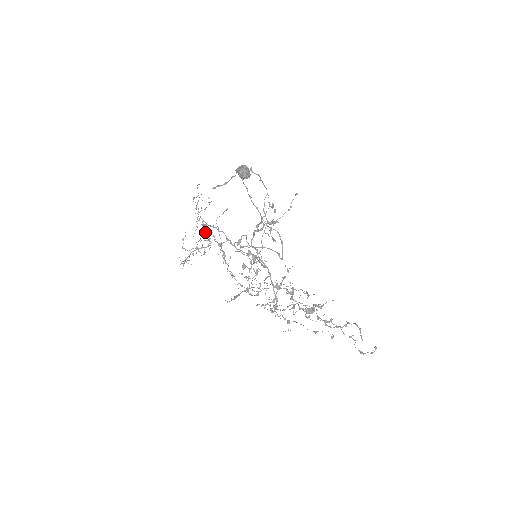
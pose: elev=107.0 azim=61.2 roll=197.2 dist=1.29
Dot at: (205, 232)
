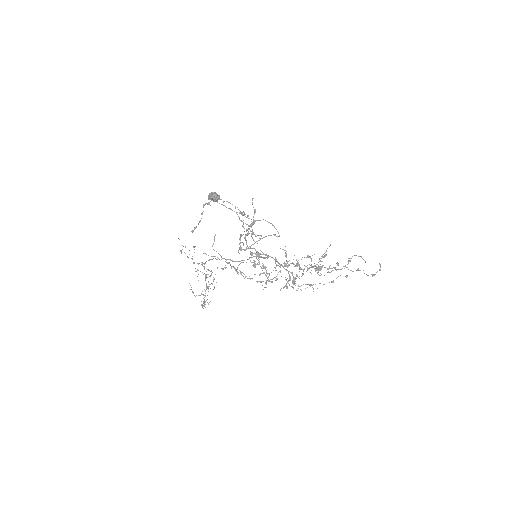
Dot at: occluded
